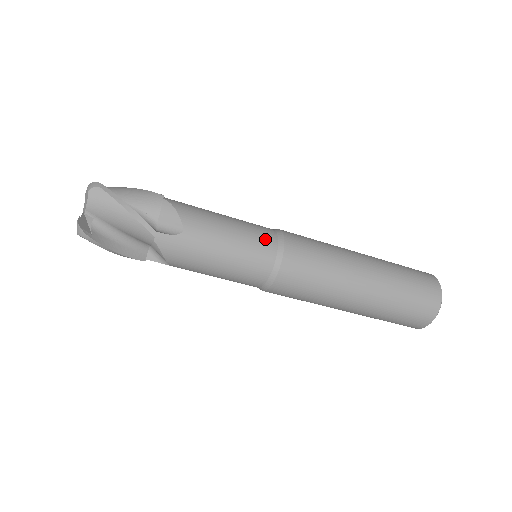
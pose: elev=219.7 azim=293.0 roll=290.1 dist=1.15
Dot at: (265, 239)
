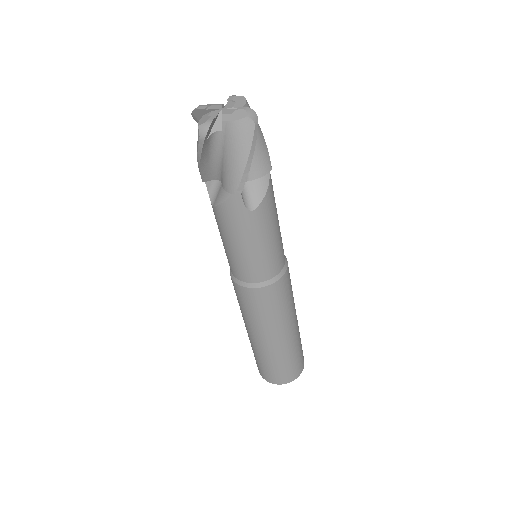
Dot at: occluded
